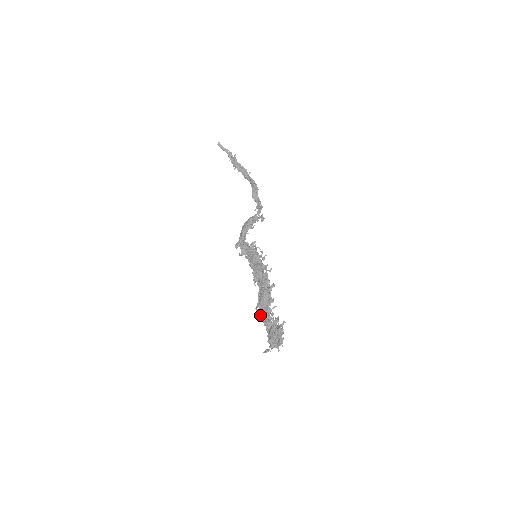
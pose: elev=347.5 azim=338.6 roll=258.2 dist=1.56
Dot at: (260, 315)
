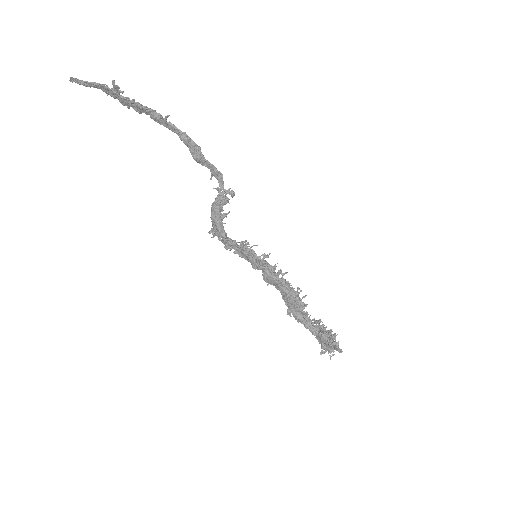
Dot at: (297, 320)
